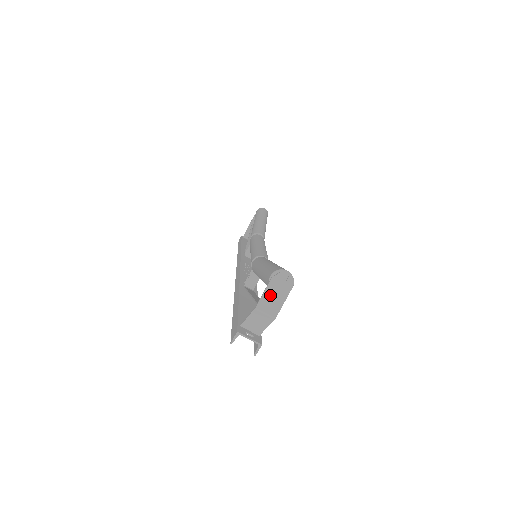
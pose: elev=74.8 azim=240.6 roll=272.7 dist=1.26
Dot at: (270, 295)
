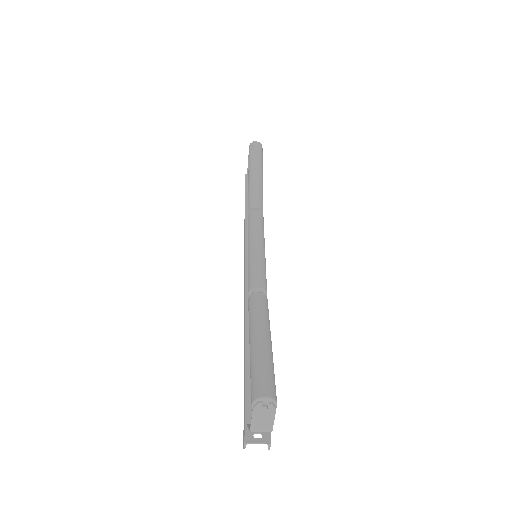
Dot at: (258, 420)
